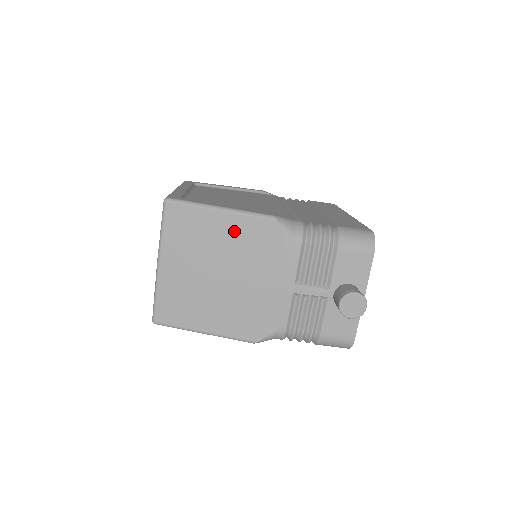
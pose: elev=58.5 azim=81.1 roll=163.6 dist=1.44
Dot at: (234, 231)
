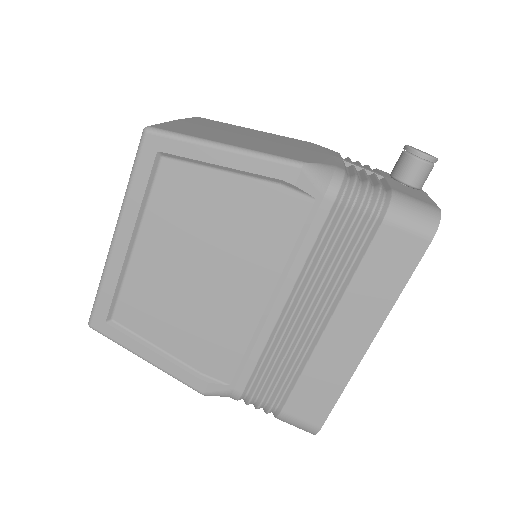
Dot at: (268, 135)
